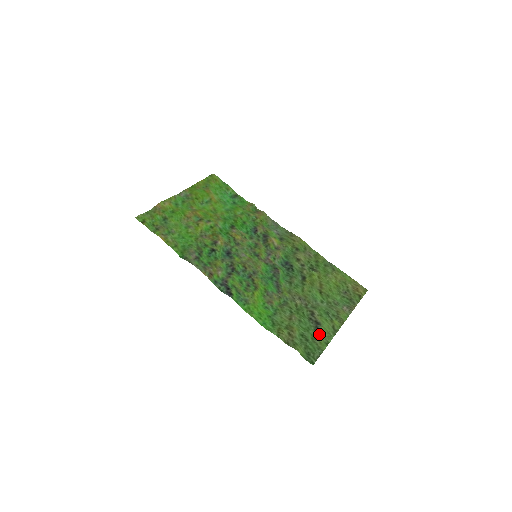
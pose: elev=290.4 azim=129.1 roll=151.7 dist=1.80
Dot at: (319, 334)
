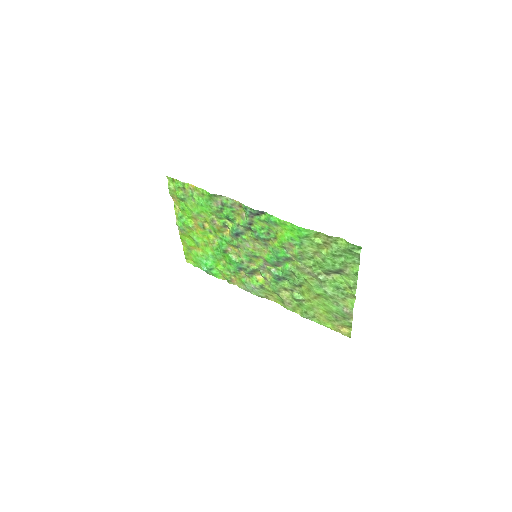
Dot at: (345, 270)
